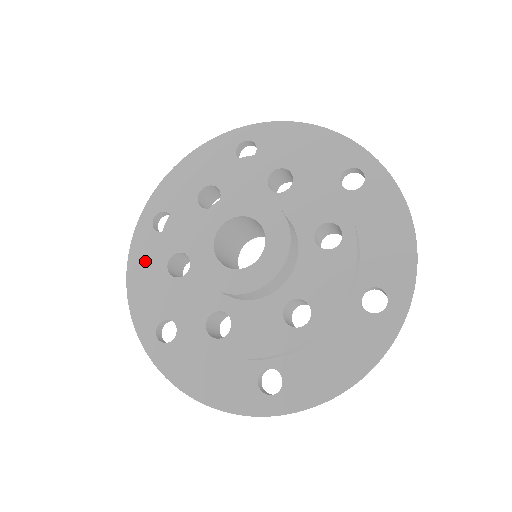
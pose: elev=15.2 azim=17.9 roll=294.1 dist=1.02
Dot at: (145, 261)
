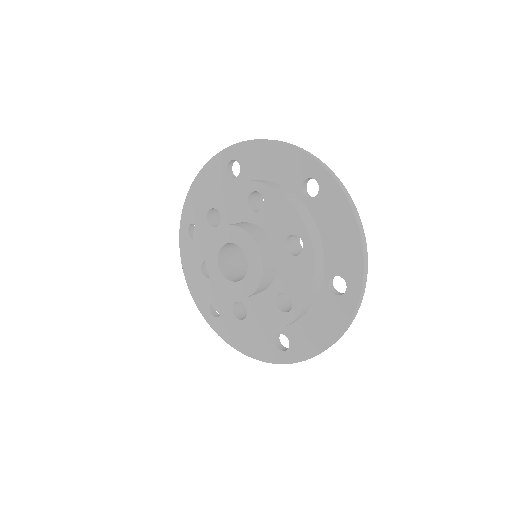
Dot at: (191, 261)
